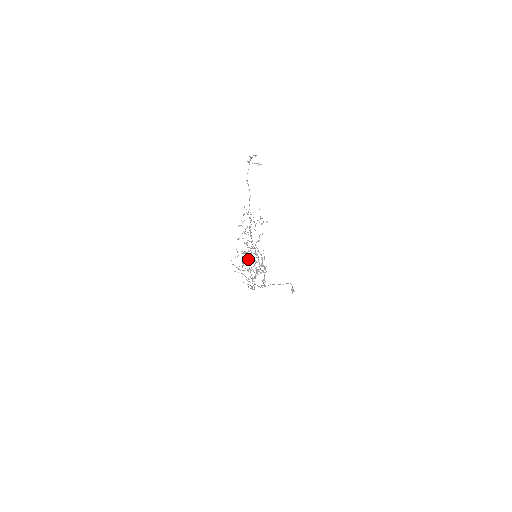
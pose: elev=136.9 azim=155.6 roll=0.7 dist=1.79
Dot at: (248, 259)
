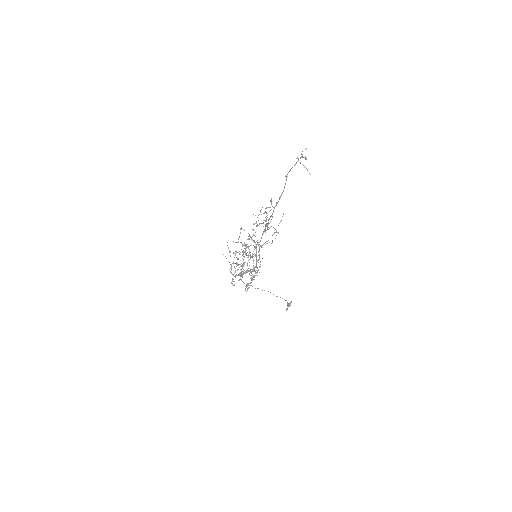
Dot at: occluded
